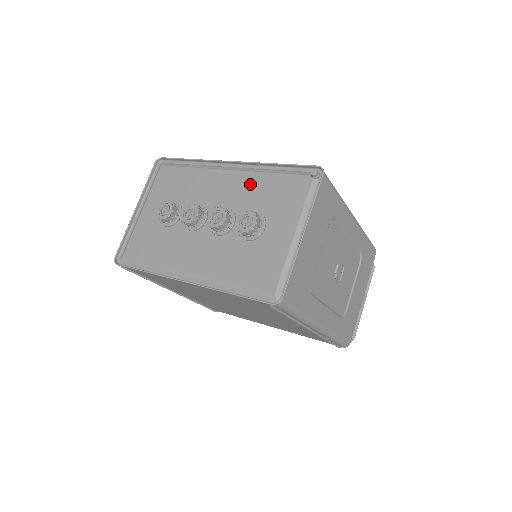
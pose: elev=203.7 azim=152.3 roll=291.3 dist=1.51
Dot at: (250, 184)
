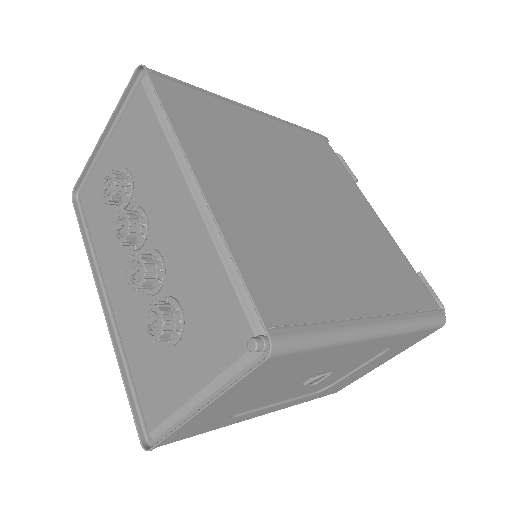
Dot at: (196, 250)
